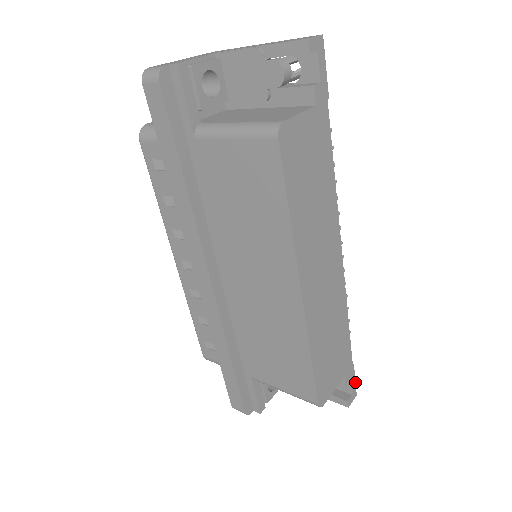
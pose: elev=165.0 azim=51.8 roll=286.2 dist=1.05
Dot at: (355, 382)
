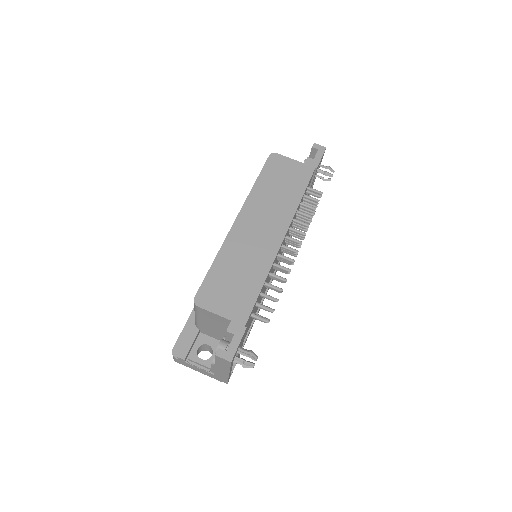
Dot at: occluded
